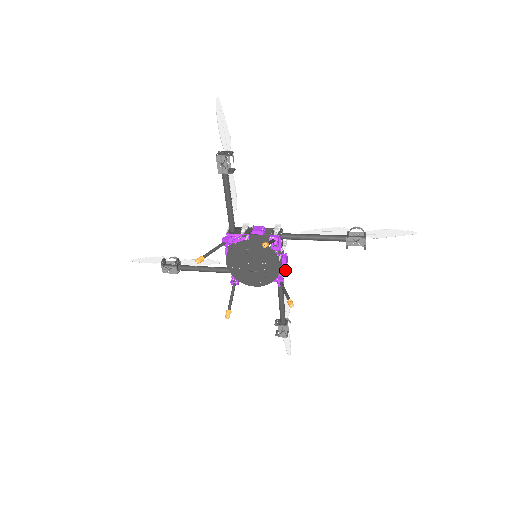
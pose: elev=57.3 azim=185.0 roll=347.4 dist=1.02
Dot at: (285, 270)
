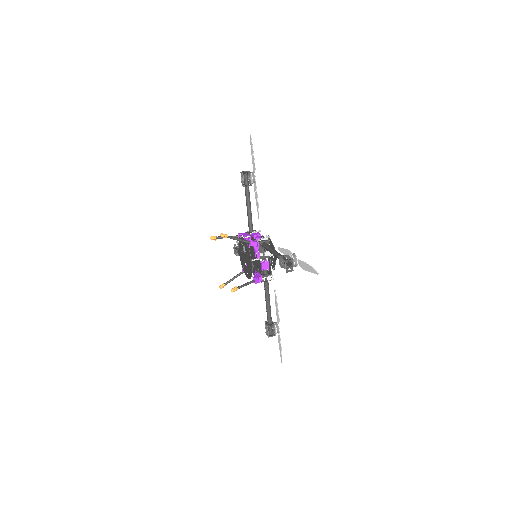
Dot at: (268, 275)
